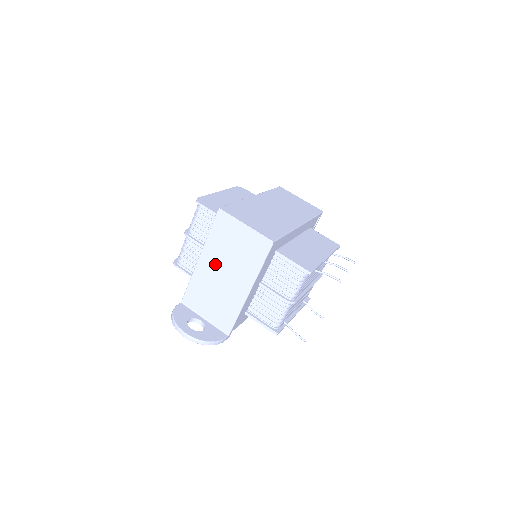
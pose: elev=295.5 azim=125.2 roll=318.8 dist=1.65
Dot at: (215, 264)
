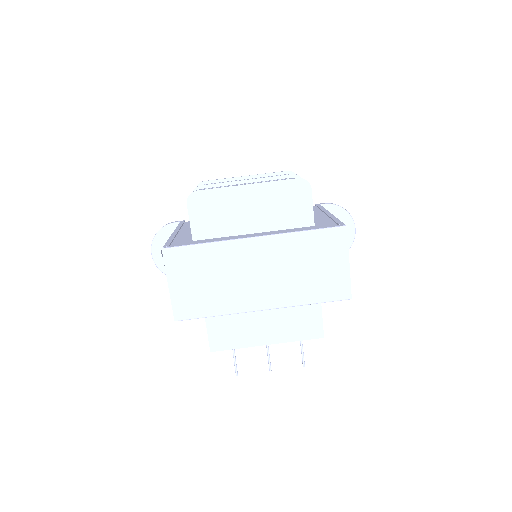
Dot at: occluded
